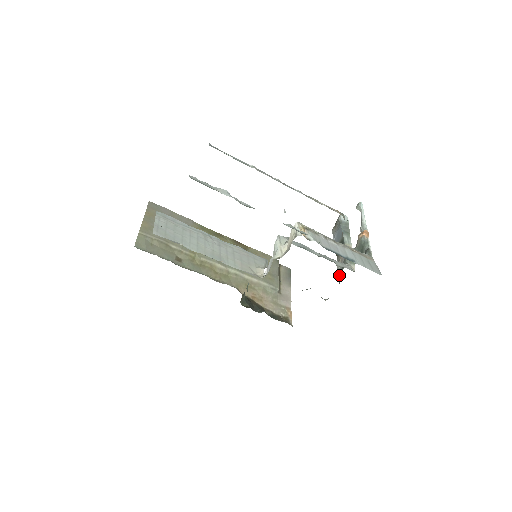
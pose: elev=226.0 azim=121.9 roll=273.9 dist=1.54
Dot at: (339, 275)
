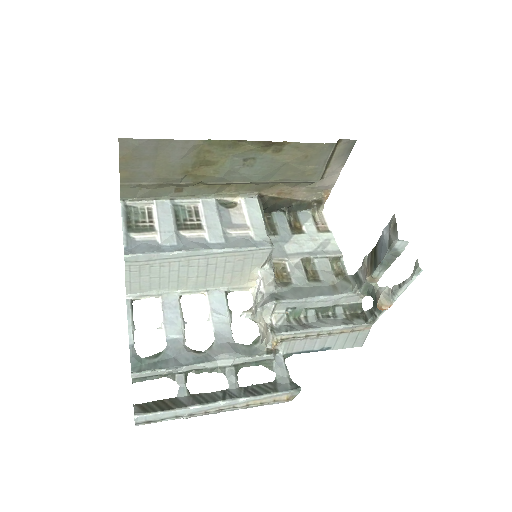
Dot at: (358, 270)
